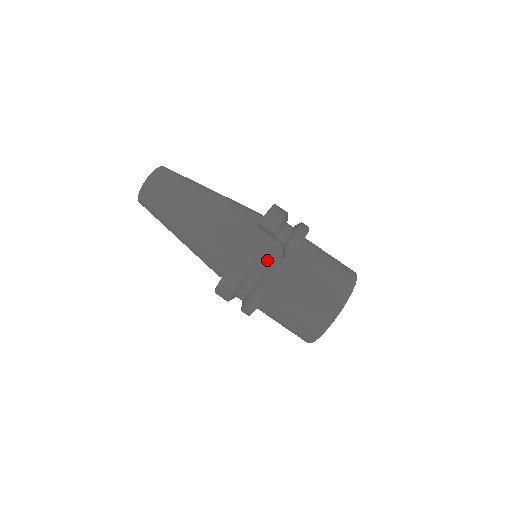
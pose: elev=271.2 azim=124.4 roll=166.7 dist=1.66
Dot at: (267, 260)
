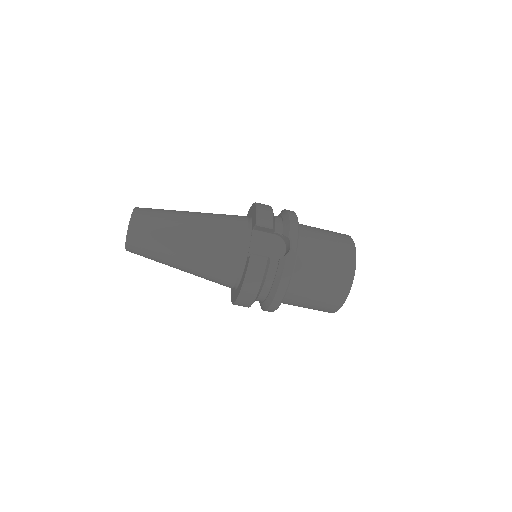
Dot at: (275, 255)
